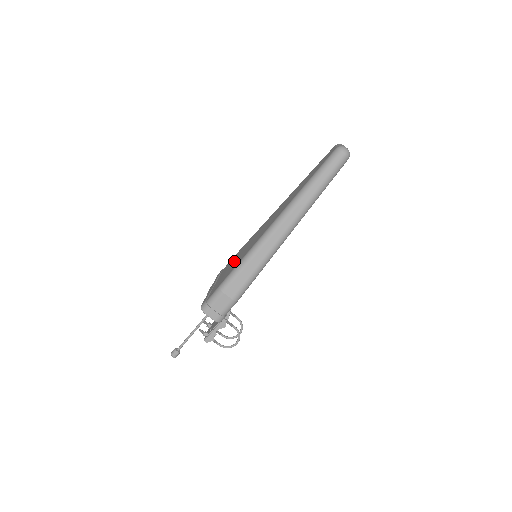
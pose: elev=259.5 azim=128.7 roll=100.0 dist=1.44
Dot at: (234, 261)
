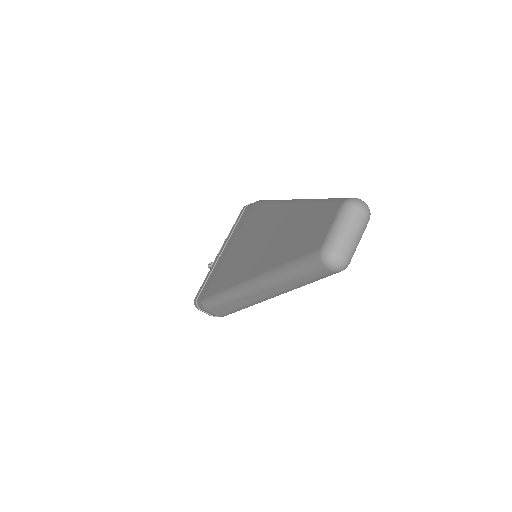
Dot at: (233, 248)
